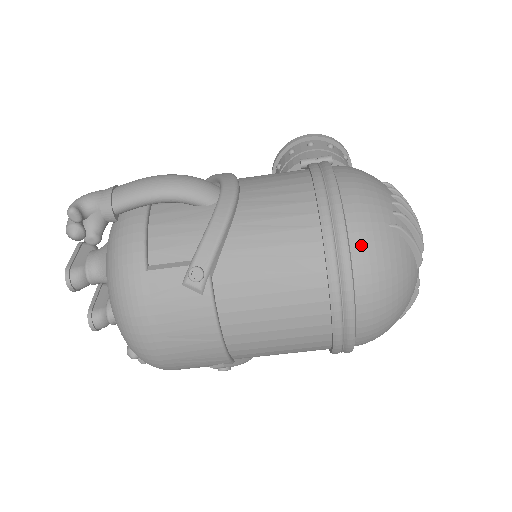
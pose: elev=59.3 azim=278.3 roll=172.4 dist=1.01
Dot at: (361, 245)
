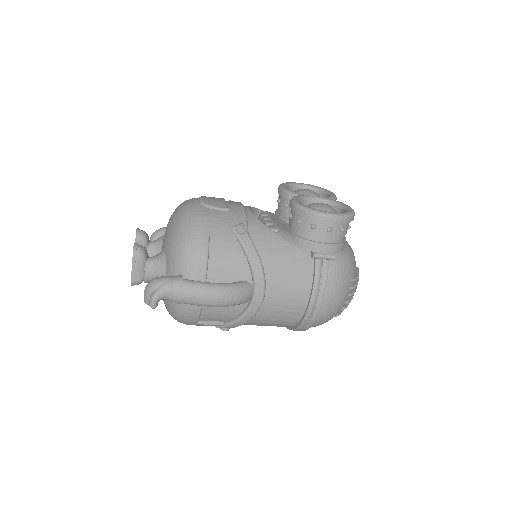
Dot at: occluded
